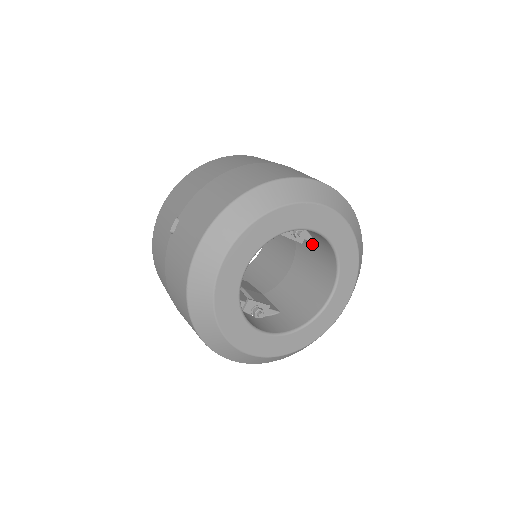
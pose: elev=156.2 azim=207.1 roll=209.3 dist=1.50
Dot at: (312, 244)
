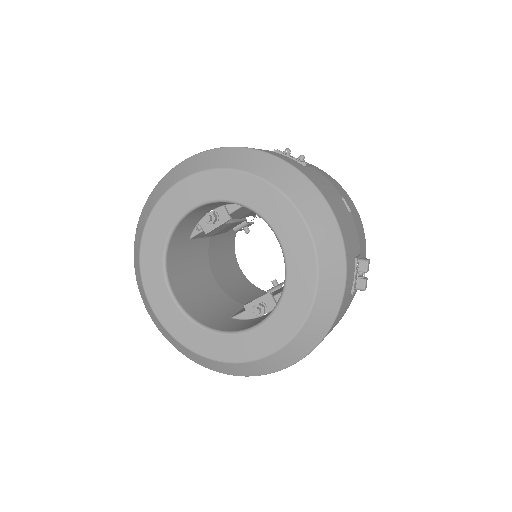
Dot at: occluded
